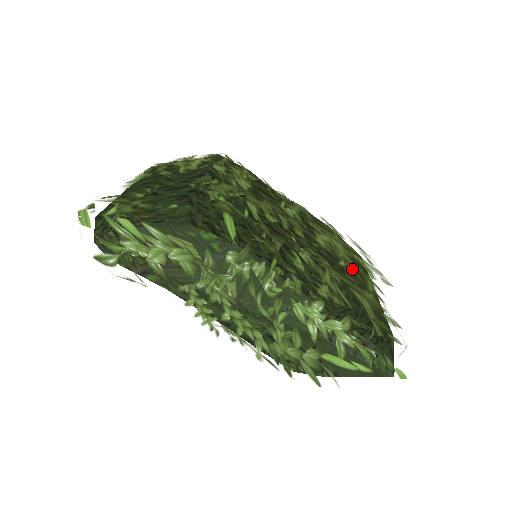
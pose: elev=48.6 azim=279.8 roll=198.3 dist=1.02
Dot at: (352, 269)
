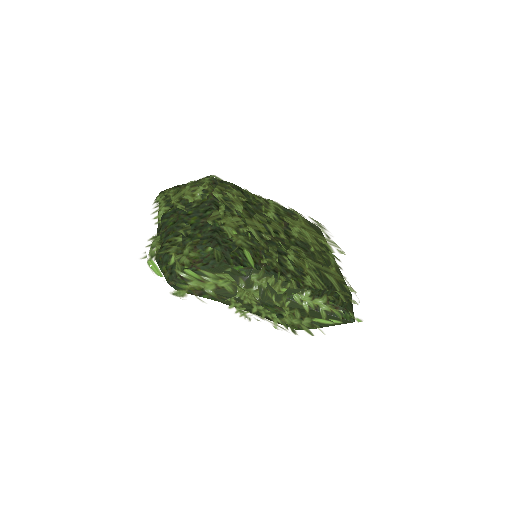
Dot at: (319, 251)
